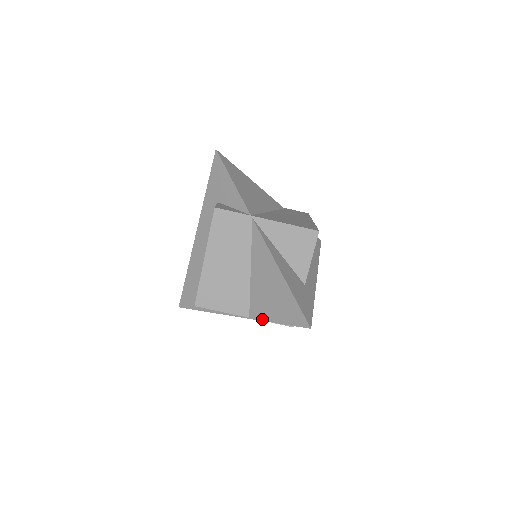
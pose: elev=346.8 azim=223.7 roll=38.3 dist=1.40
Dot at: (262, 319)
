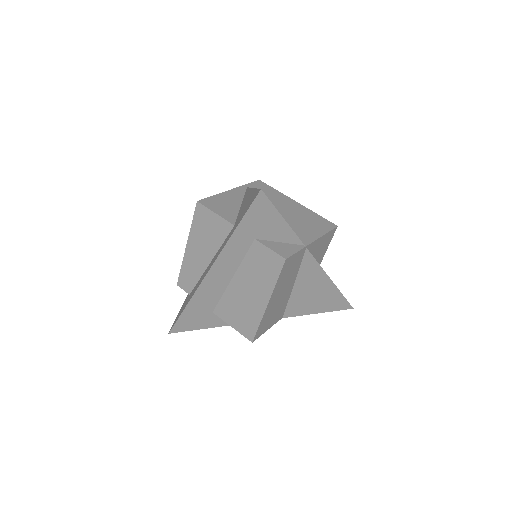
Dot at: (300, 315)
